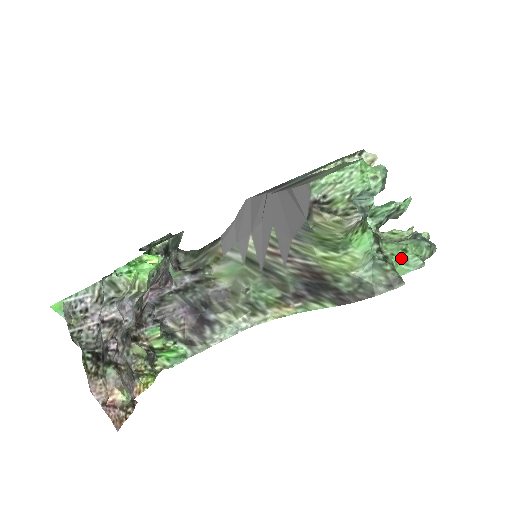
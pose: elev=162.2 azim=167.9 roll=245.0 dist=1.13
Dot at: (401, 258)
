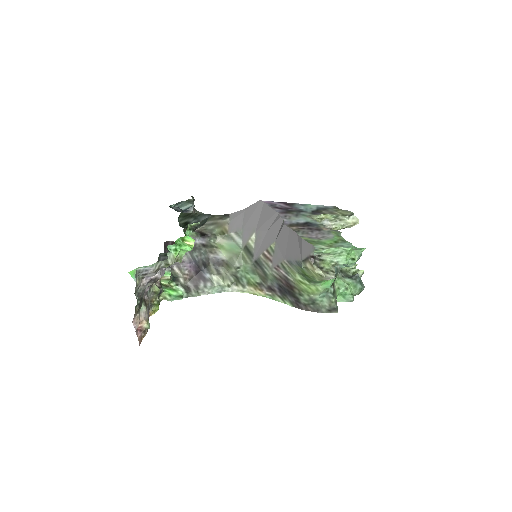
Dot at: (342, 292)
